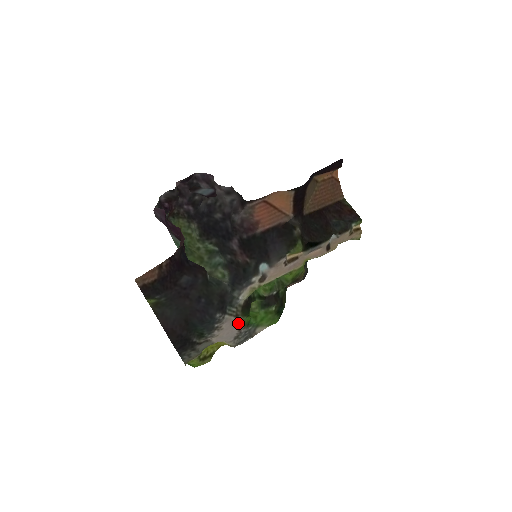
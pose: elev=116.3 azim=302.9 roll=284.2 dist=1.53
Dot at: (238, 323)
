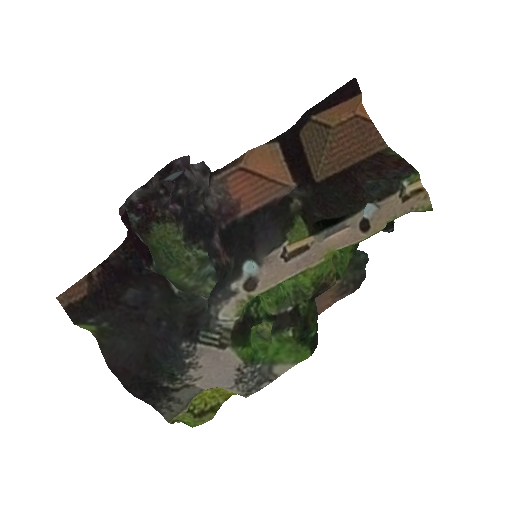
Dot at: (230, 358)
